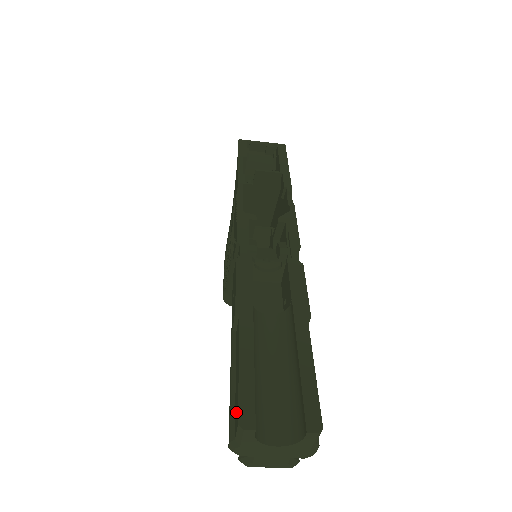
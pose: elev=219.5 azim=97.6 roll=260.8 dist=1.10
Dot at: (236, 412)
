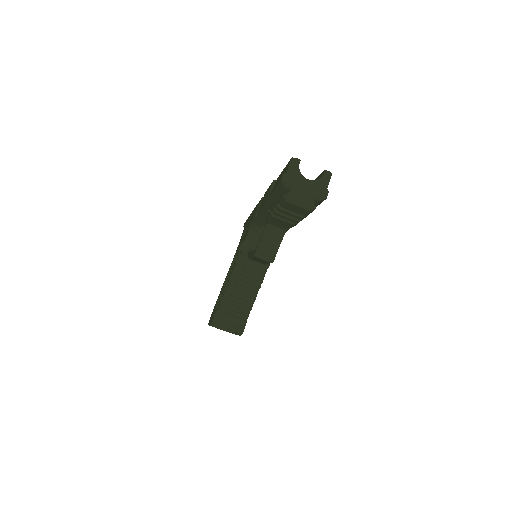
Dot at: (286, 169)
